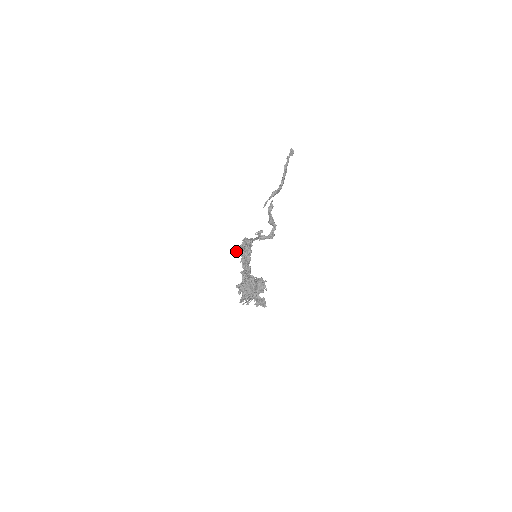
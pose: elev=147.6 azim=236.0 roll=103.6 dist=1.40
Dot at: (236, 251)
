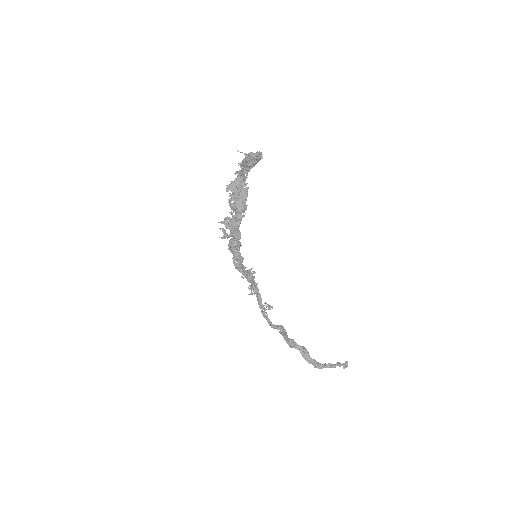
Dot at: (242, 277)
